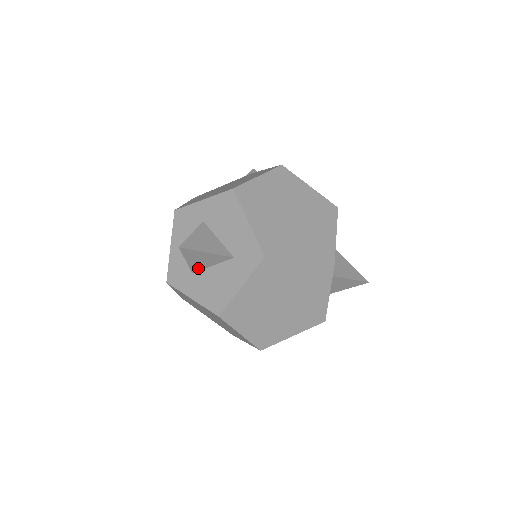
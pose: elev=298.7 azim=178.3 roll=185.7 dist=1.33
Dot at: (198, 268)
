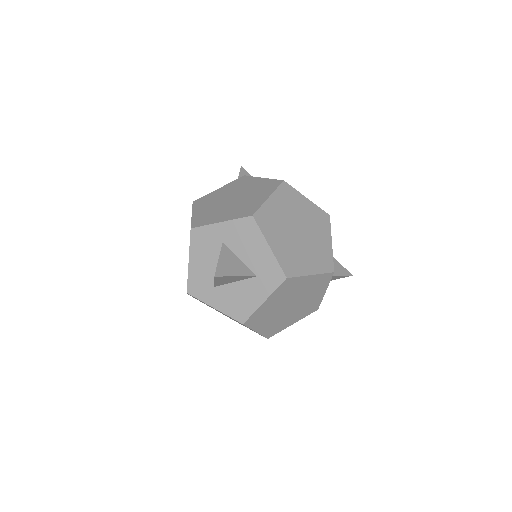
Dot at: (221, 284)
